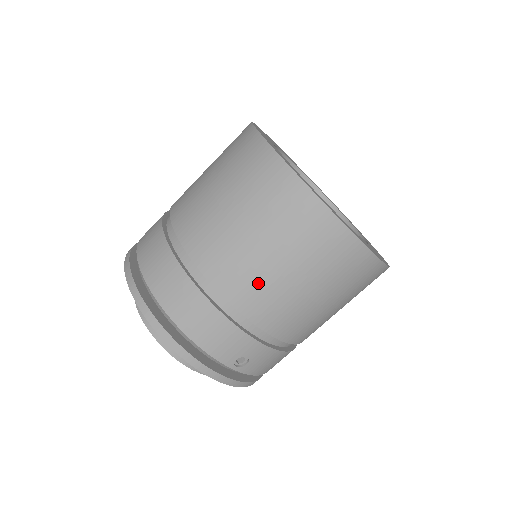
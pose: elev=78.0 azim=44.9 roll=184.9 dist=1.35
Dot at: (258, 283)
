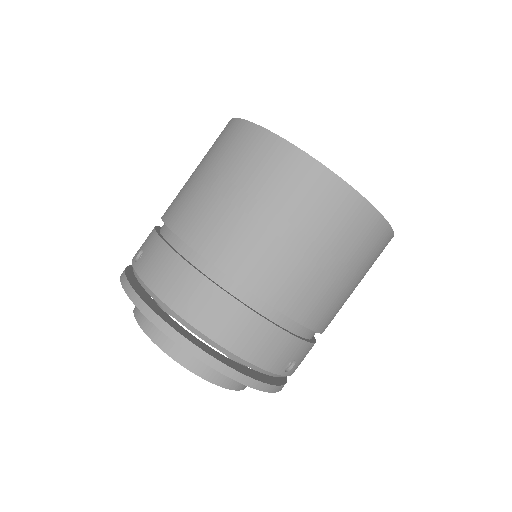
Dot at: (307, 286)
